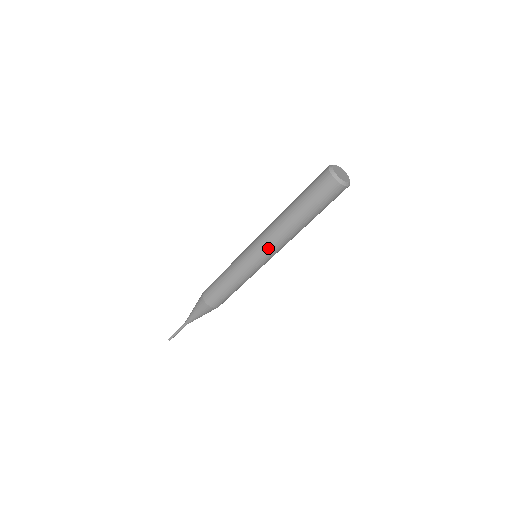
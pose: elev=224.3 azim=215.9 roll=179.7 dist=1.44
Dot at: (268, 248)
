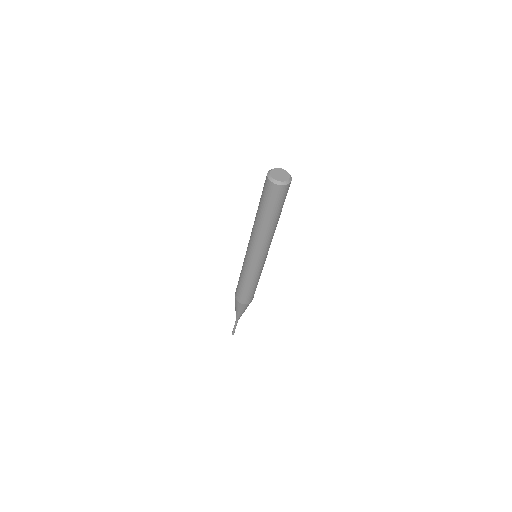
Dot at: (264, 250)
